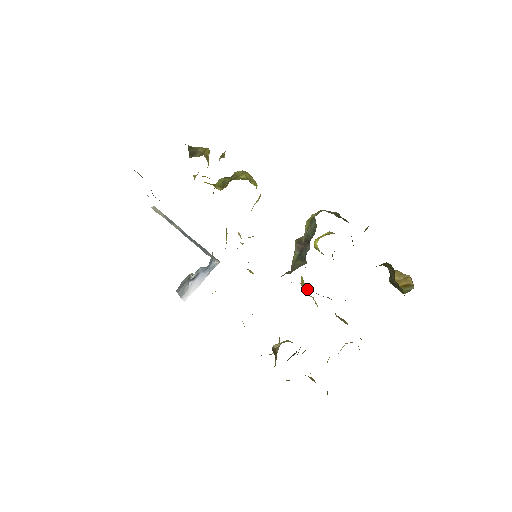
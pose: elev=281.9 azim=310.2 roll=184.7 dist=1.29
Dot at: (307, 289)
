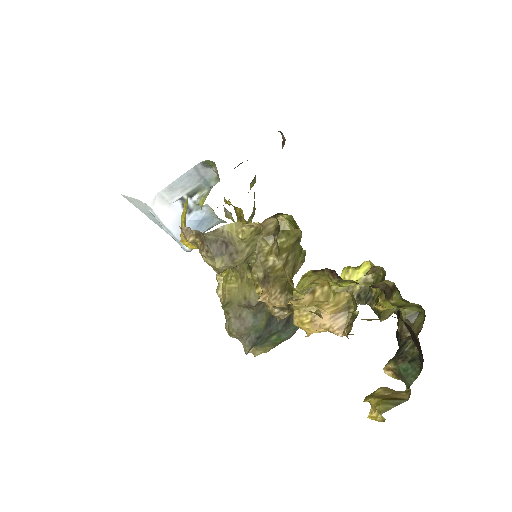
Dot at: occluded
